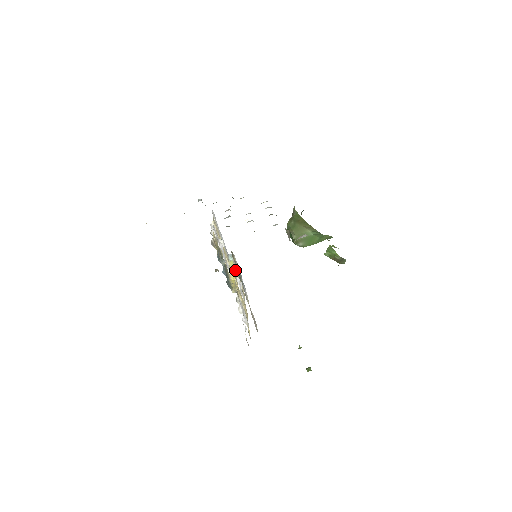
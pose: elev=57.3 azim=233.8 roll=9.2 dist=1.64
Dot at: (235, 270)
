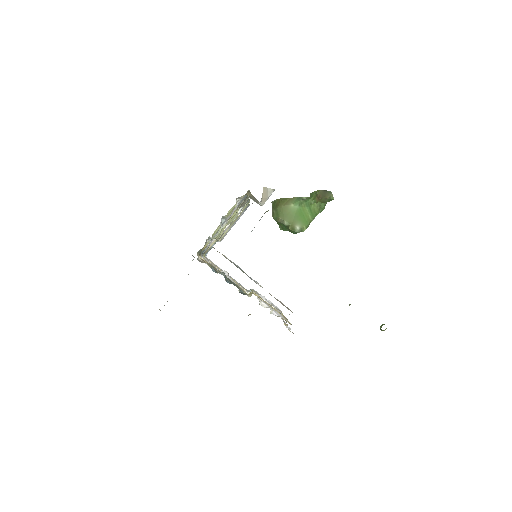
Dot at: occluded
